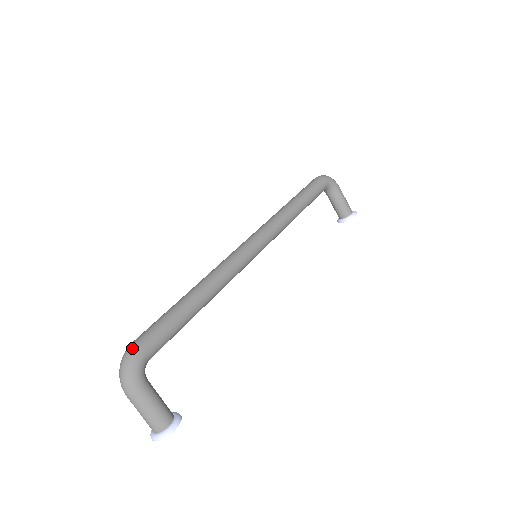
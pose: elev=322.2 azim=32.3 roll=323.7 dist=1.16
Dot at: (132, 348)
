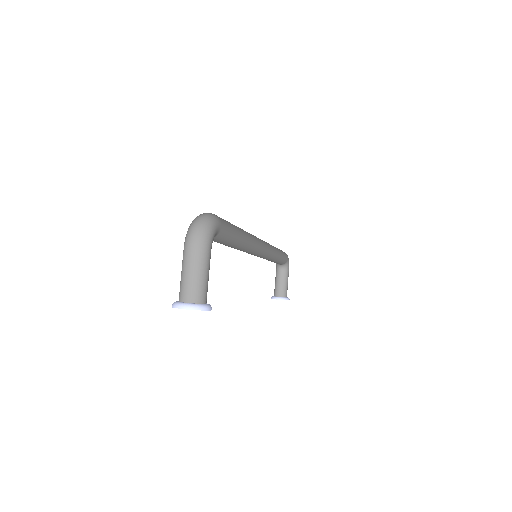
Dot at: (213, 214)
